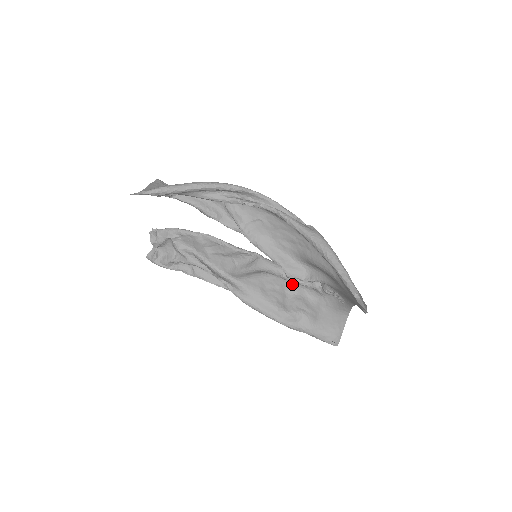
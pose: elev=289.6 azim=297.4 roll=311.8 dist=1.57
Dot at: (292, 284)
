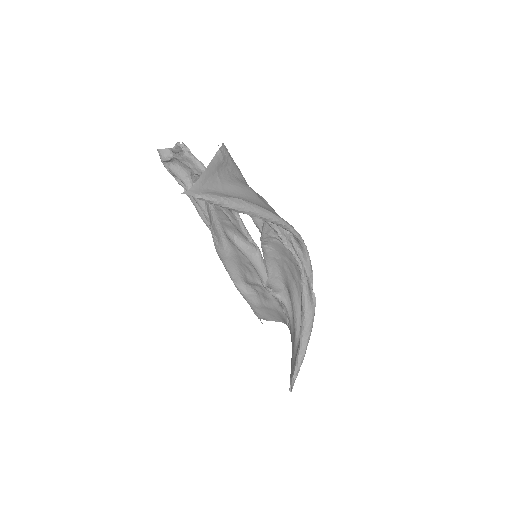
Dot at: occluded
